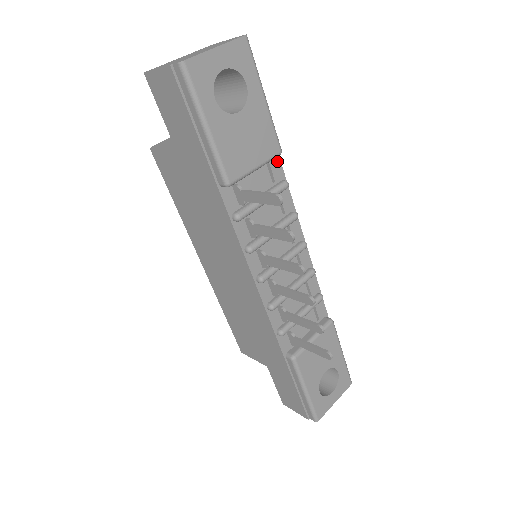
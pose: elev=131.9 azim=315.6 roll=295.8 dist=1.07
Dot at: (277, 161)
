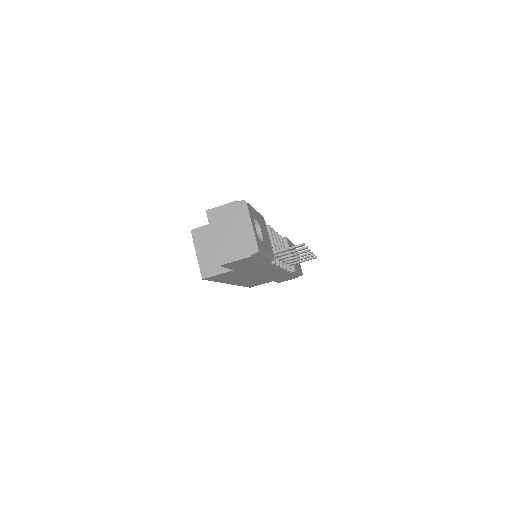
Dot at: occluded
